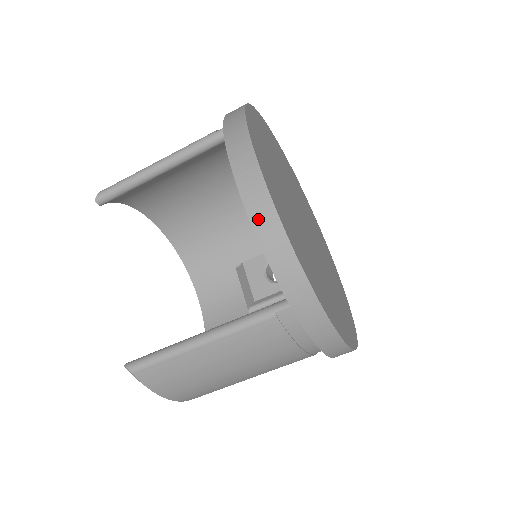
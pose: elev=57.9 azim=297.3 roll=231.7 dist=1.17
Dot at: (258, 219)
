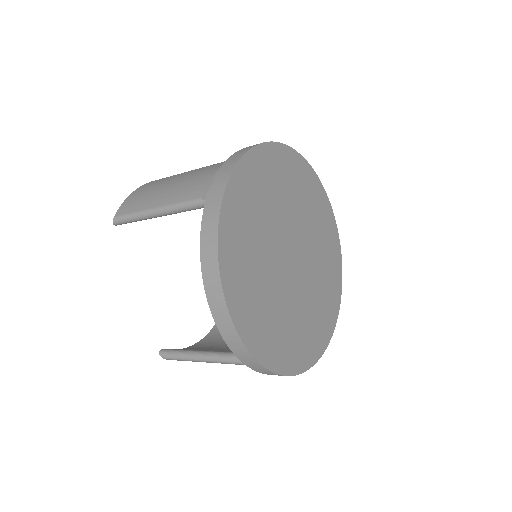
Dot at: (228, 338)
